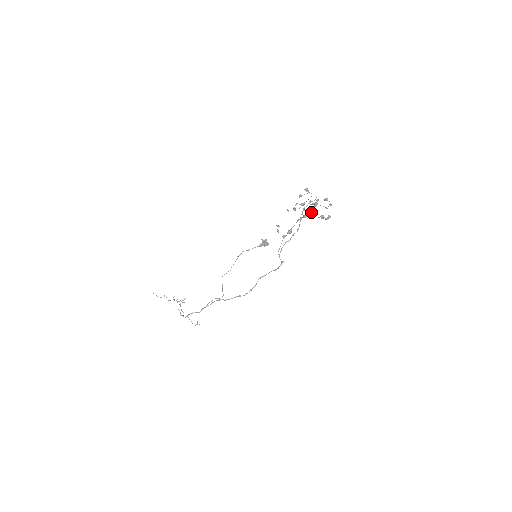
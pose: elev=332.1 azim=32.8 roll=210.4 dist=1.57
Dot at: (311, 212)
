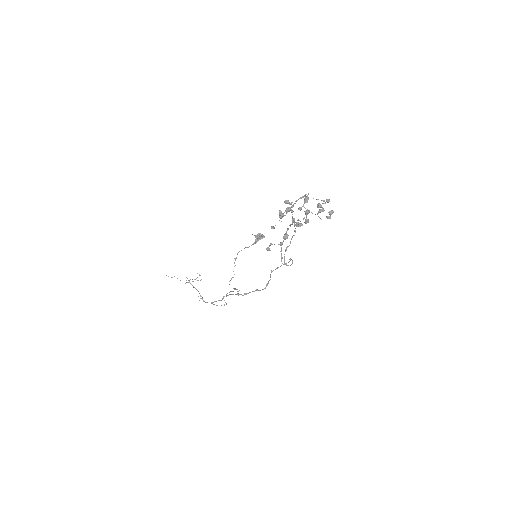
Dot at: occluded
